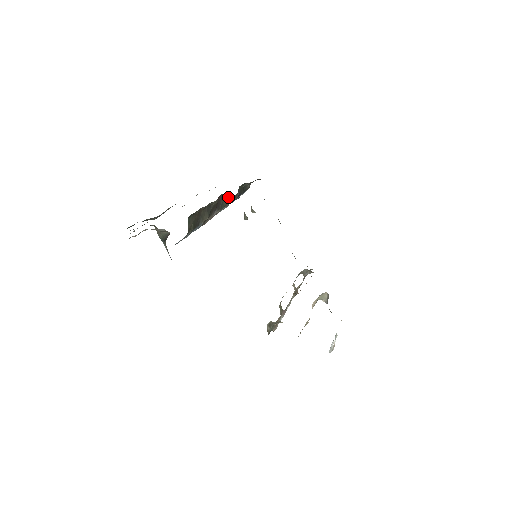
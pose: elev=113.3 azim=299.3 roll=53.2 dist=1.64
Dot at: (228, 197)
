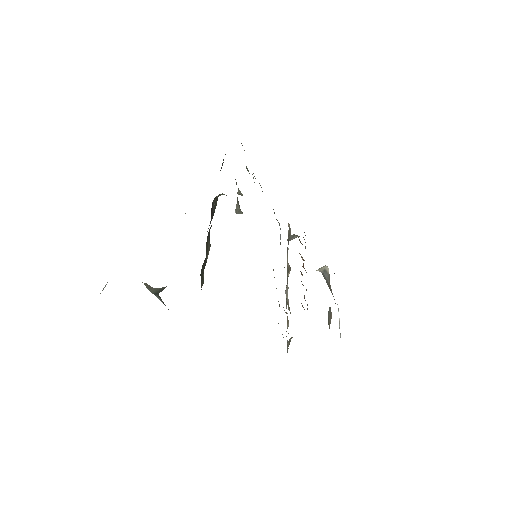
Dot at: (218, 195)
